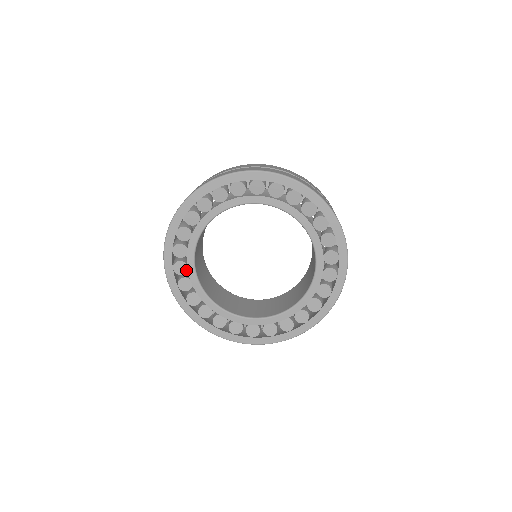
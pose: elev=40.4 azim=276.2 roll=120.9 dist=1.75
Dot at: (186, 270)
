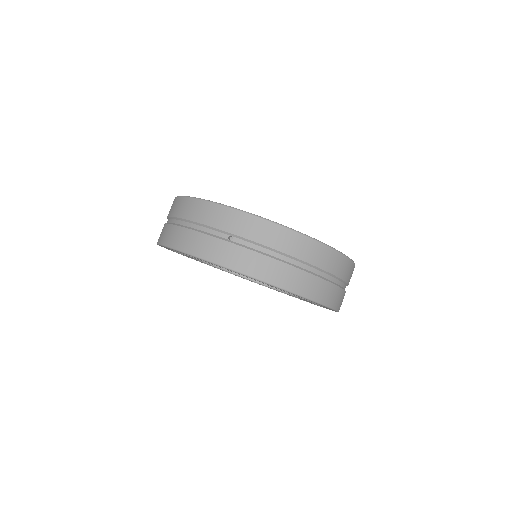
Dot at: occluded
